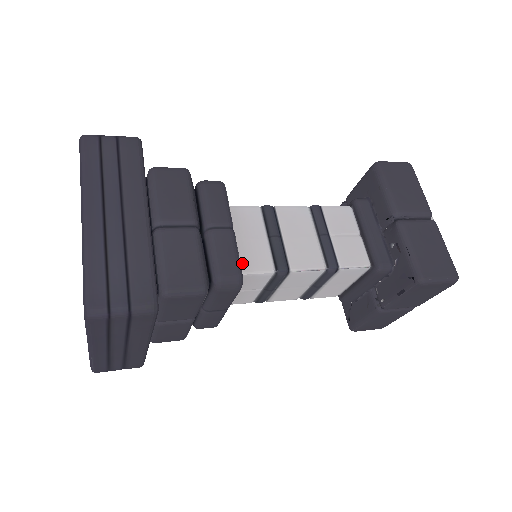
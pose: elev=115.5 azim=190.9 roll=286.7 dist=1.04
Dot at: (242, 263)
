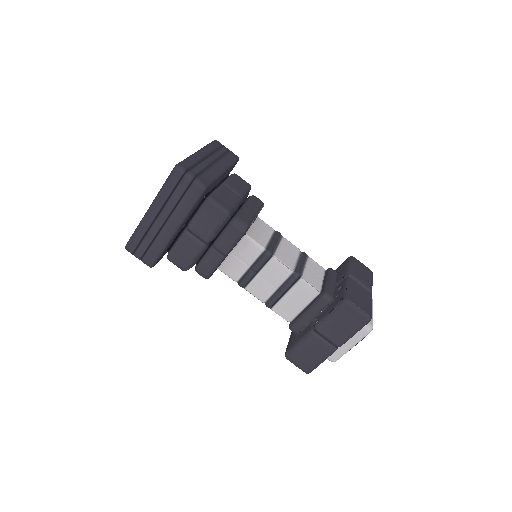
Dot at: (250, 233)
